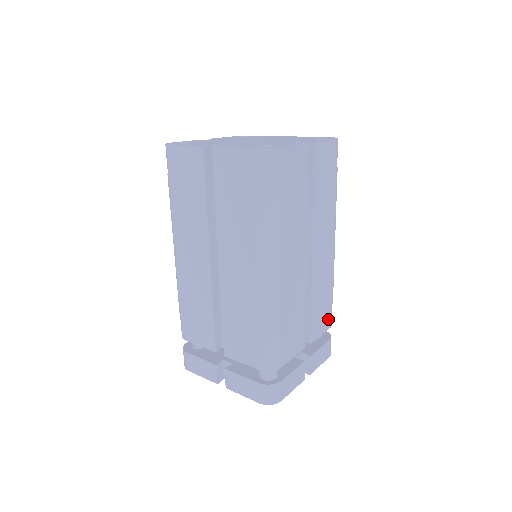
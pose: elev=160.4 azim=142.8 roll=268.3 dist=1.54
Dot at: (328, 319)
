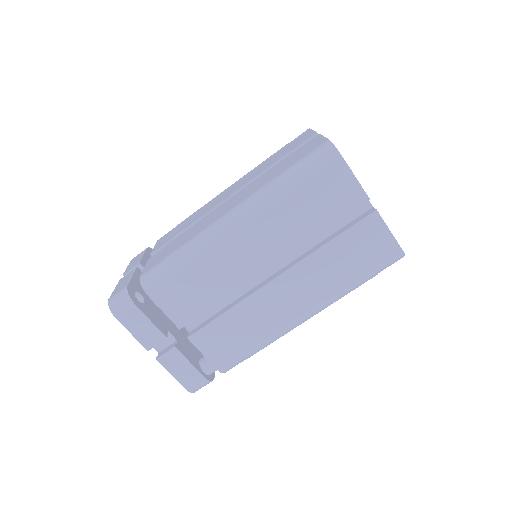
Dot at: occluded
